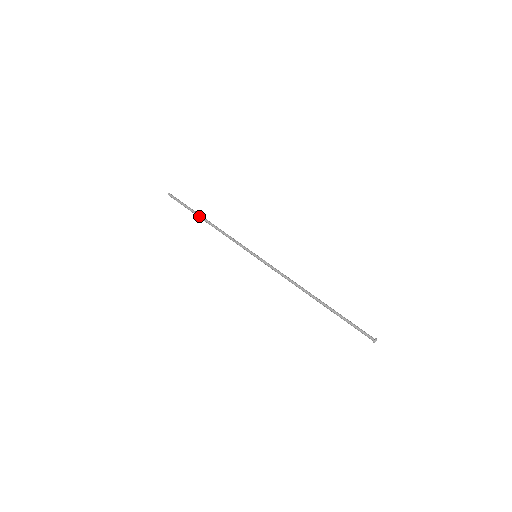
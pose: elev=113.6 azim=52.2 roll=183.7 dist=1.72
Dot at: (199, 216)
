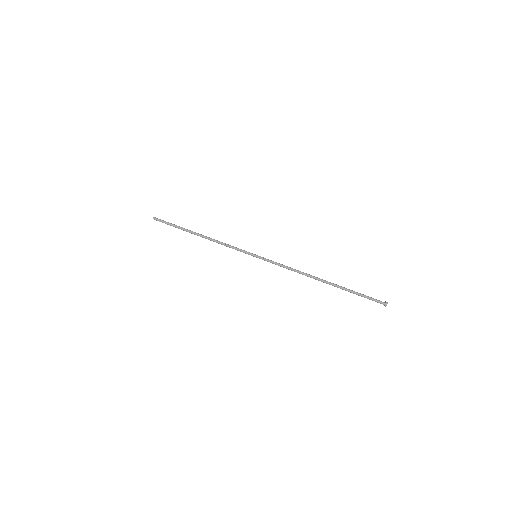
Dot at: occluded
